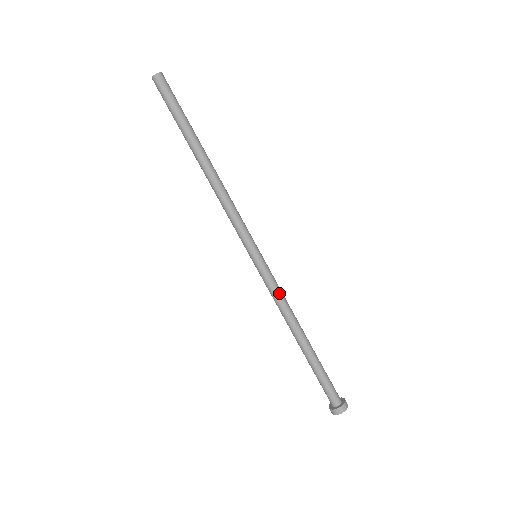
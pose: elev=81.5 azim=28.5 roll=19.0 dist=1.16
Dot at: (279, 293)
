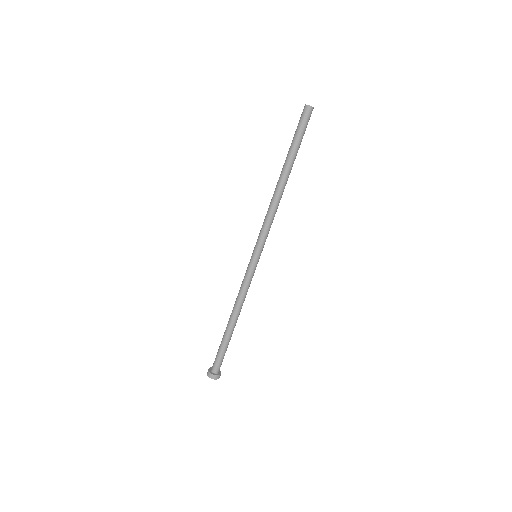
Dot at: (247, 288)
